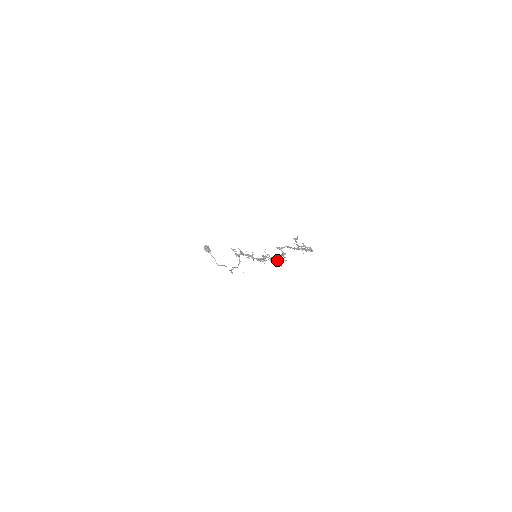
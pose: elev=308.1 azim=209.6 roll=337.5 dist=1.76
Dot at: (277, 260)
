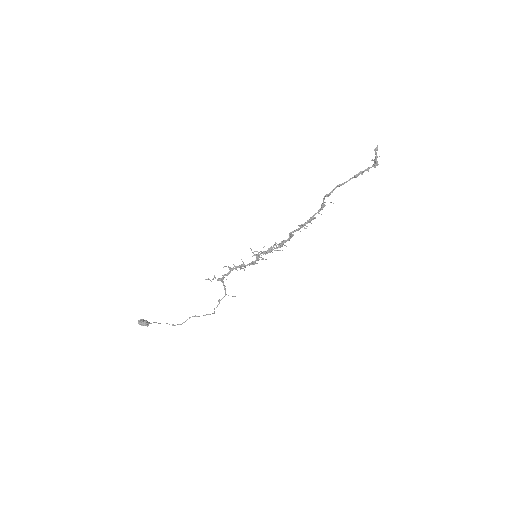
Dot at: (287, 240)
